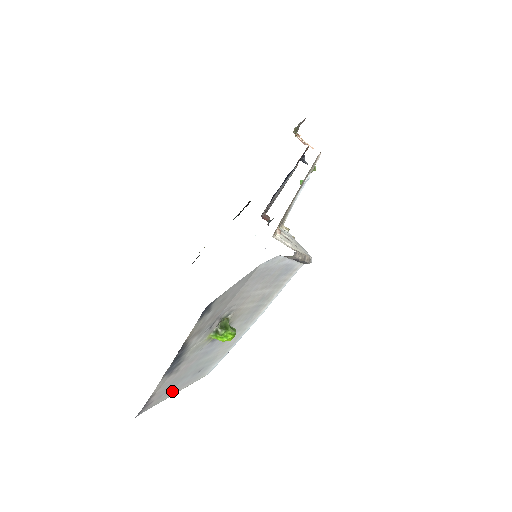
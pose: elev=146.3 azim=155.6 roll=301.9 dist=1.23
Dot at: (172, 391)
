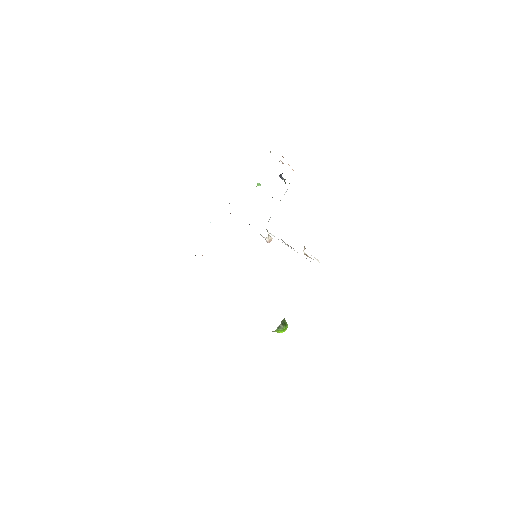
Dot at: occluded
